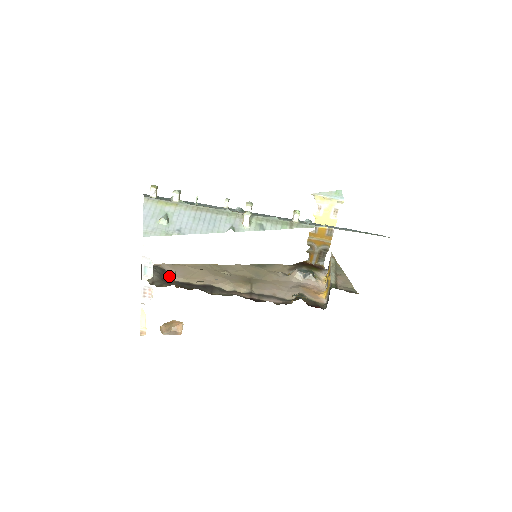
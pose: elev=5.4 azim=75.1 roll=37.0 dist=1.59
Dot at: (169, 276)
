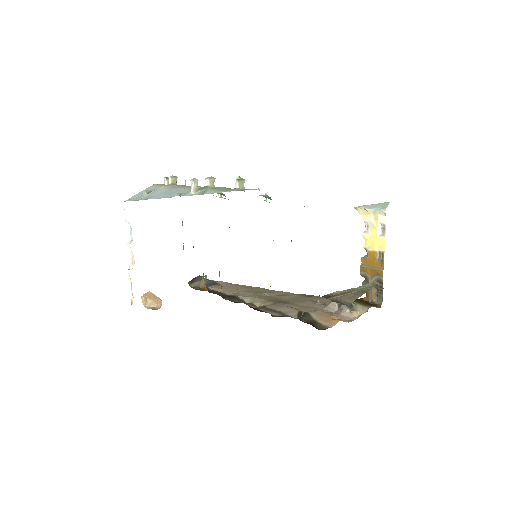
Dot at: (214, 287)
